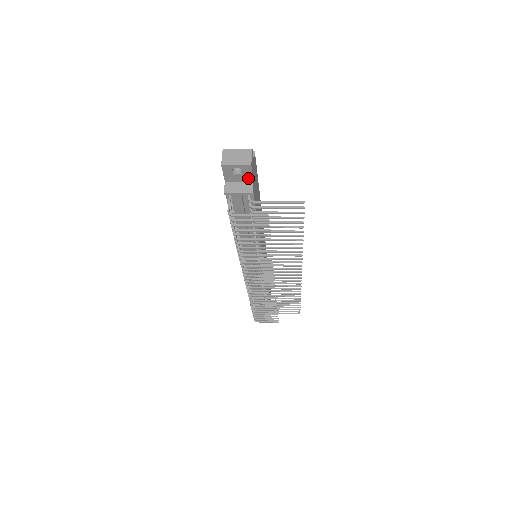
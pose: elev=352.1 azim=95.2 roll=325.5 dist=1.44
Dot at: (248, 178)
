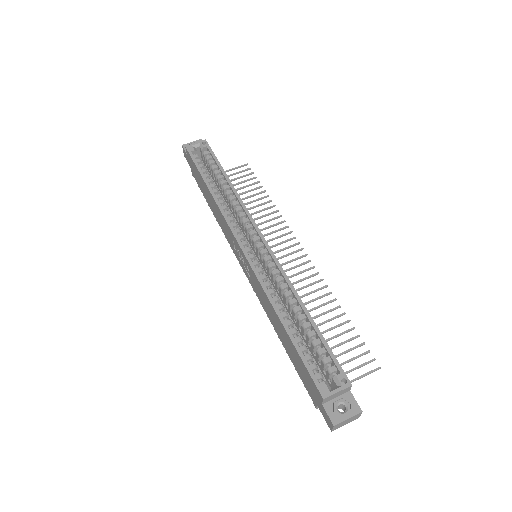
Dot at: occluded
